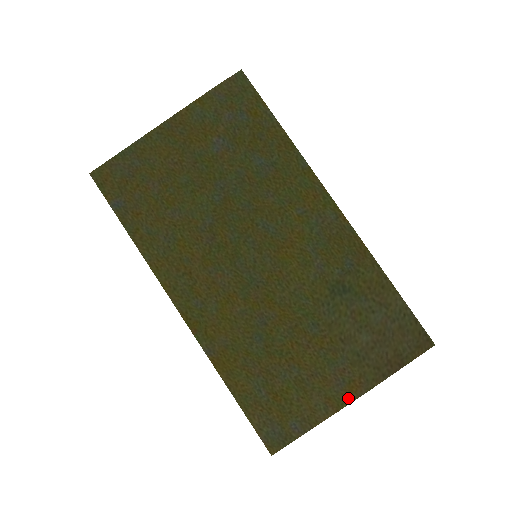
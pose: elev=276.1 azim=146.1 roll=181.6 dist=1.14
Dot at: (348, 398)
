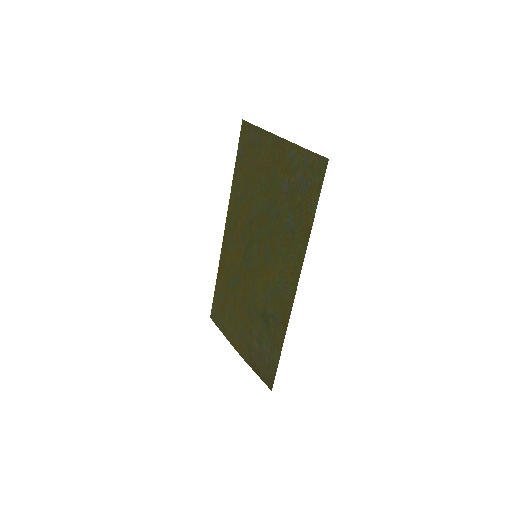
Dot at: (236, 347)
